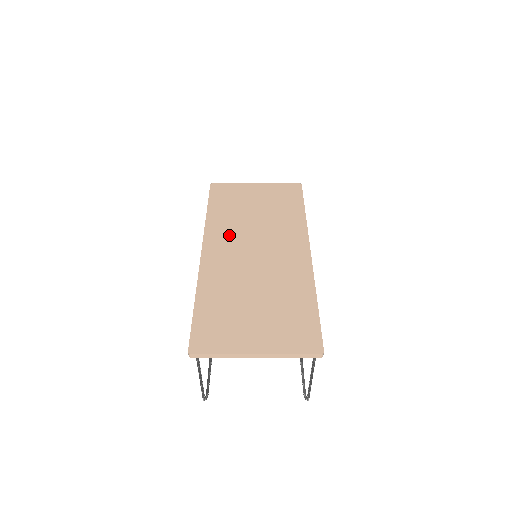
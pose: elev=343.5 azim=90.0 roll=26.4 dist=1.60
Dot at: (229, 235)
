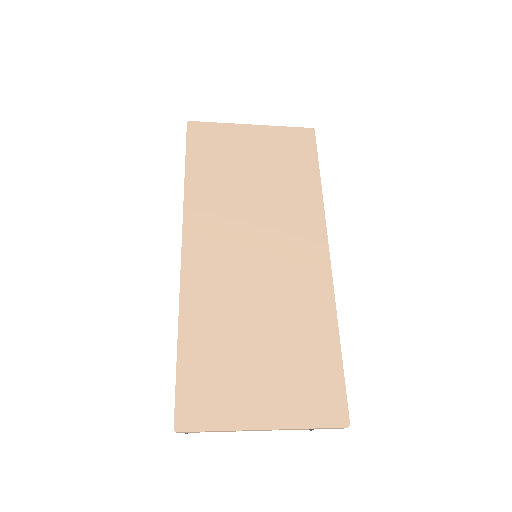
Dot at: (219, 221)
